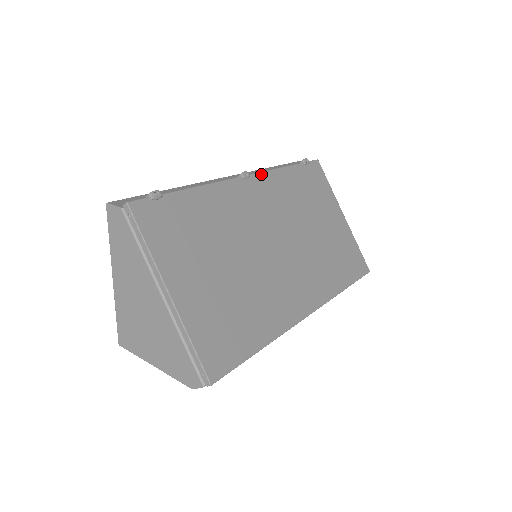
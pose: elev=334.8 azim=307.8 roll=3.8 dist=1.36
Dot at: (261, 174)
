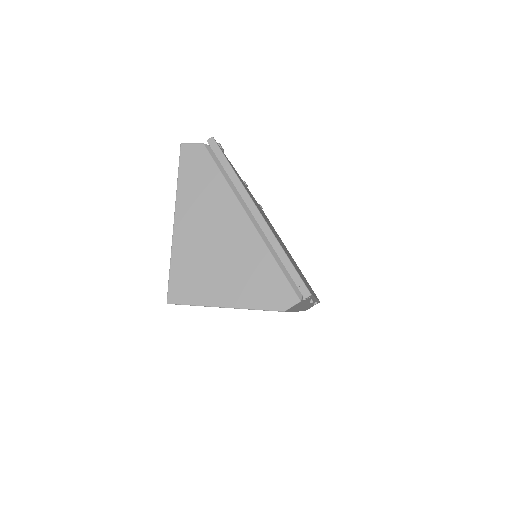
Dot at: occluded
